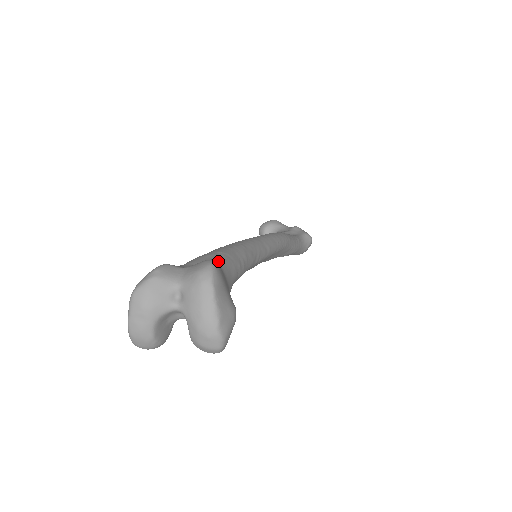
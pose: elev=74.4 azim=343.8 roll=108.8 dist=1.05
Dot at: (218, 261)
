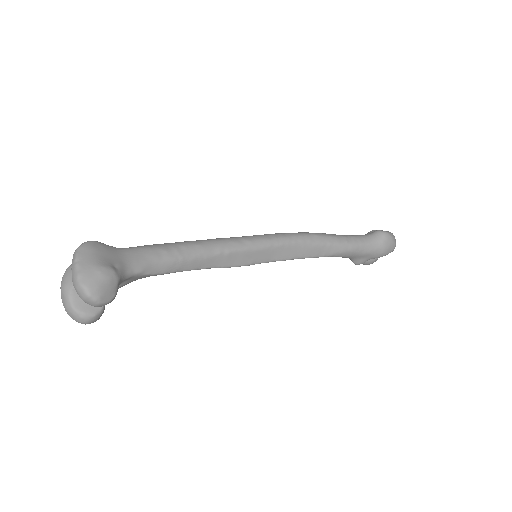
Dot at: (126, 248)
